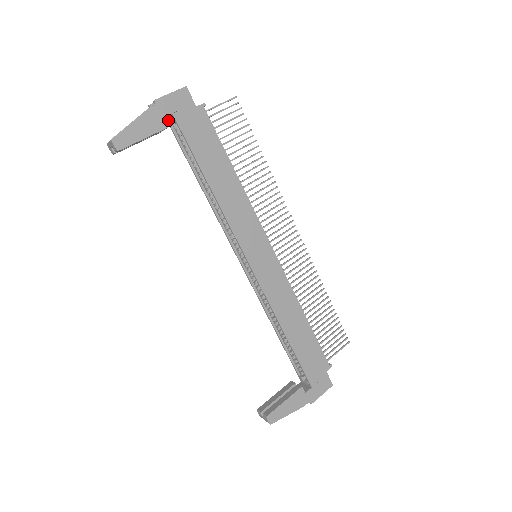
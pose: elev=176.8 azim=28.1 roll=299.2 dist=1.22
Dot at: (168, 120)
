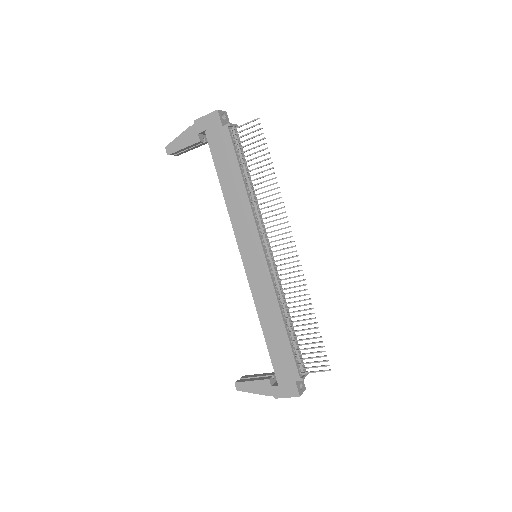
Dot at: occluded
